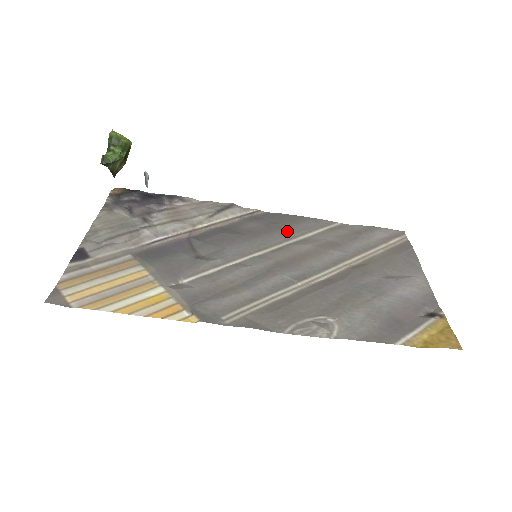
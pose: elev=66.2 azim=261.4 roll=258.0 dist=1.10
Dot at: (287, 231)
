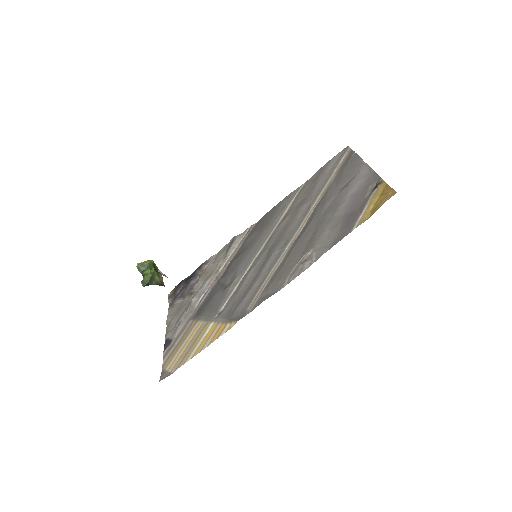
Dot at: (271, 222)
